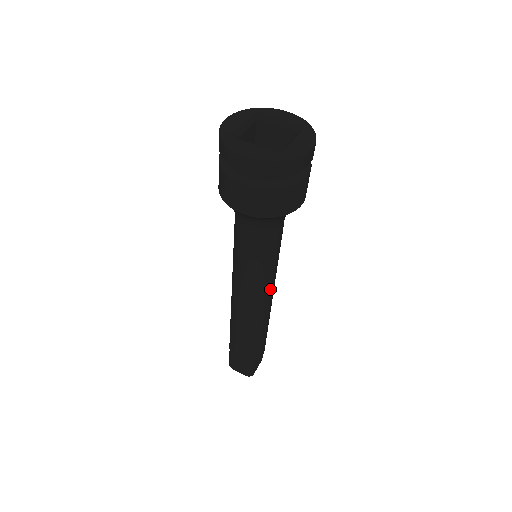
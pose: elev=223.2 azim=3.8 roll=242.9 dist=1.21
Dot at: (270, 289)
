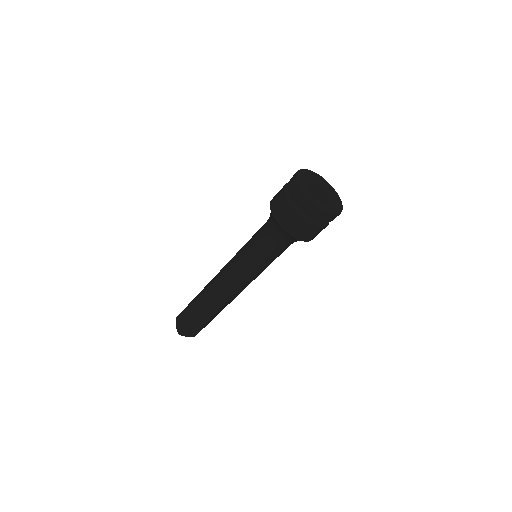
Dot at: (243, 280)
